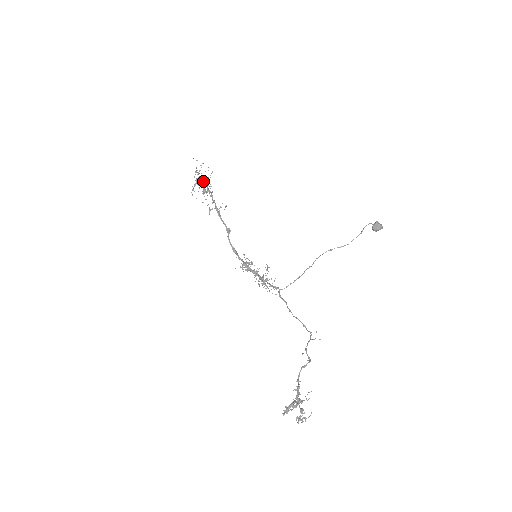
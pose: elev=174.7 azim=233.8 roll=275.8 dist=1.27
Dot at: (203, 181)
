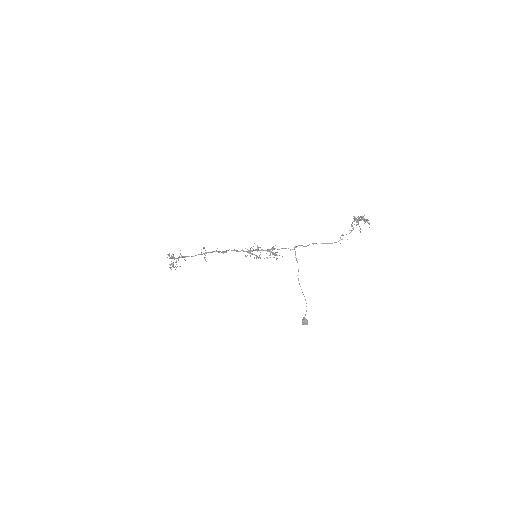
Dot at: occluded
